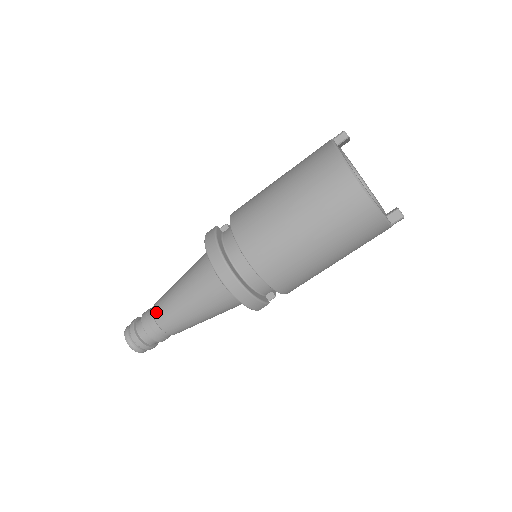
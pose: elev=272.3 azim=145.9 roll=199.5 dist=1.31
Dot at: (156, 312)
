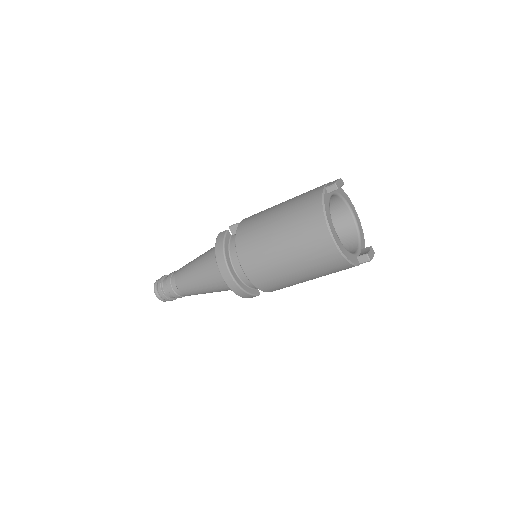
Dot at: (177, 279)
